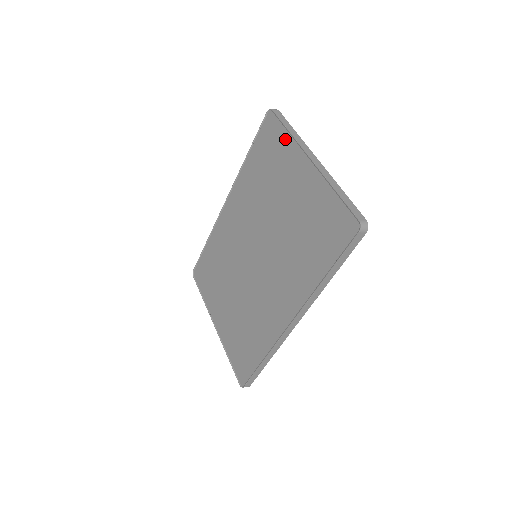
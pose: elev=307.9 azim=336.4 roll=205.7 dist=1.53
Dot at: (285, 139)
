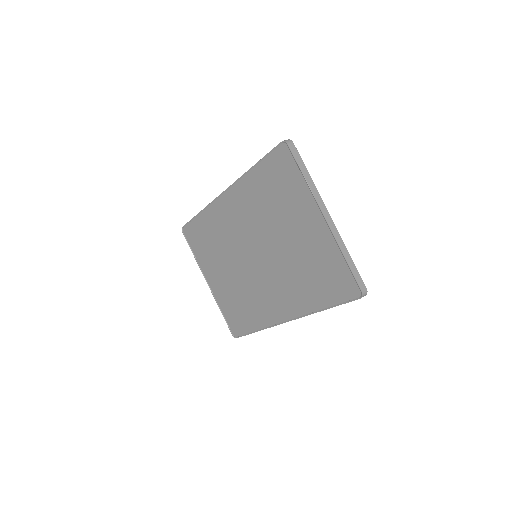
Dot at: (299, 182)
